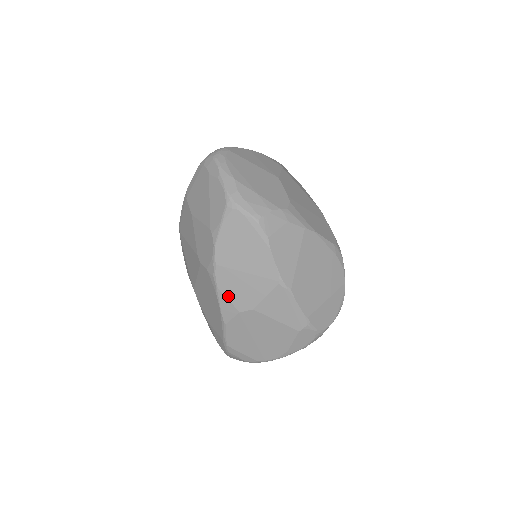
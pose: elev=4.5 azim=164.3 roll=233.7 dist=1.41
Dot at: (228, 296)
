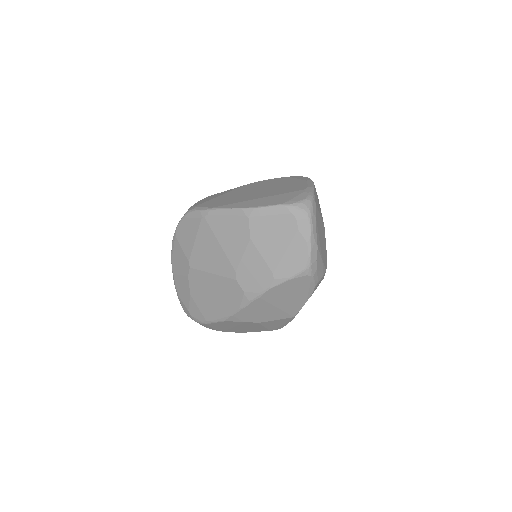
Dot at: (248, 313)
